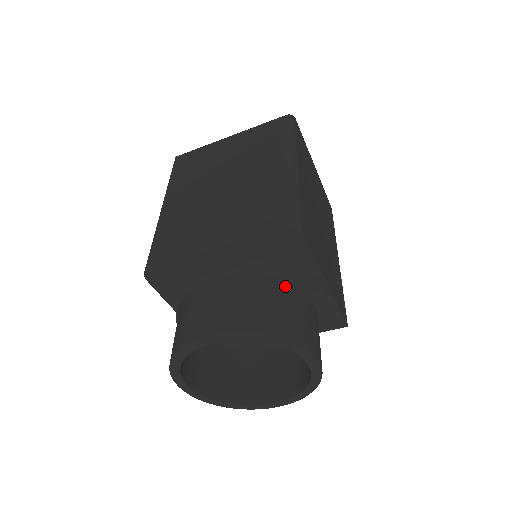
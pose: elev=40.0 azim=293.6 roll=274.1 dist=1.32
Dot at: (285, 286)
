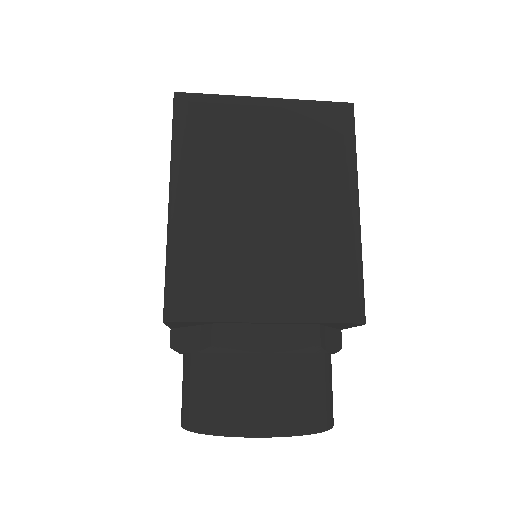
Dot at: (326, 361)
